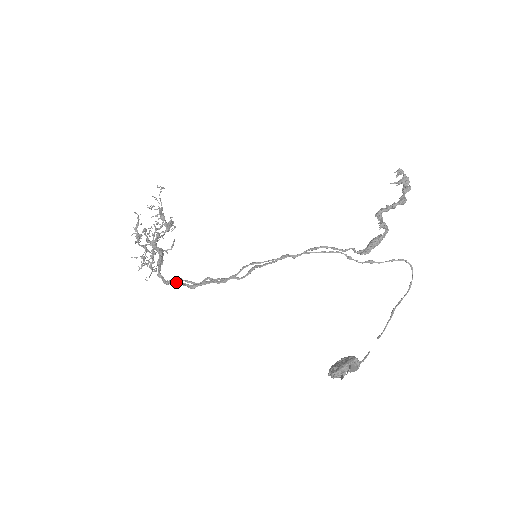
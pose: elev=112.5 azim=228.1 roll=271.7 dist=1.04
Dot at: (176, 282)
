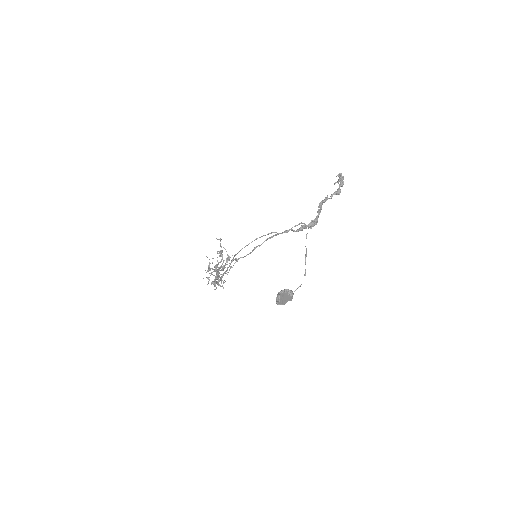
Dot at: (214, 282)
